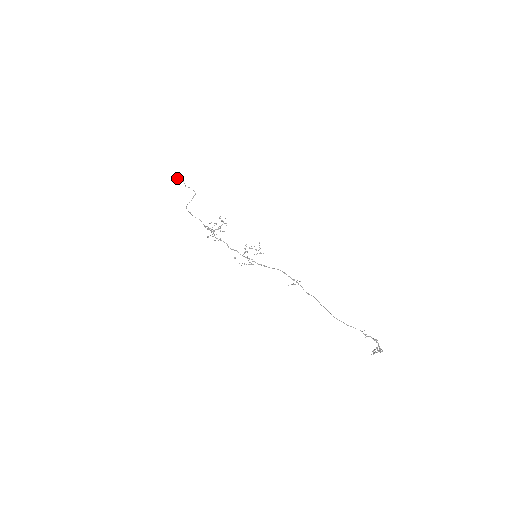
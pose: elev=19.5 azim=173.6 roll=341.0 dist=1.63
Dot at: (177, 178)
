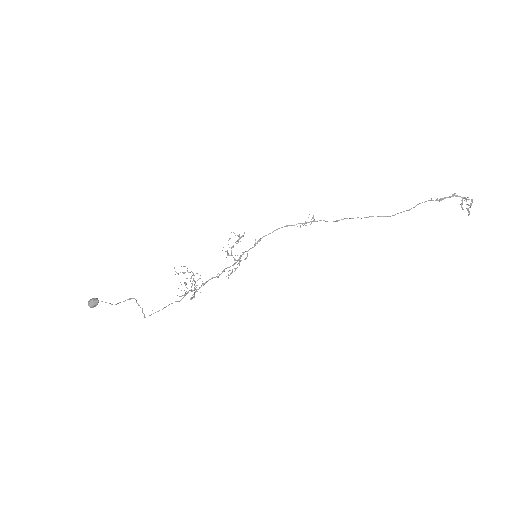
Dot at: occluded
